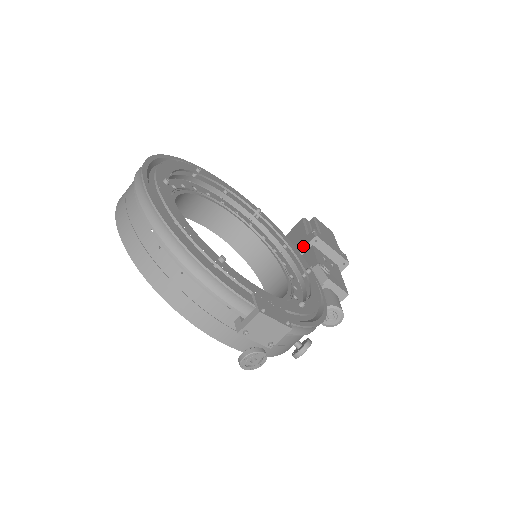
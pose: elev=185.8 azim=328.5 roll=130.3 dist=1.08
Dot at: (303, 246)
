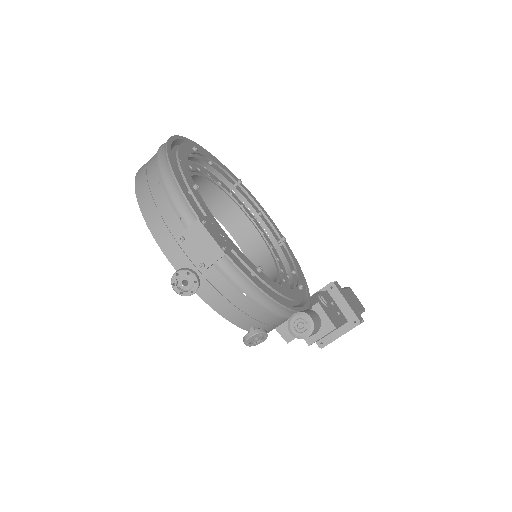
Dot at: occluded
